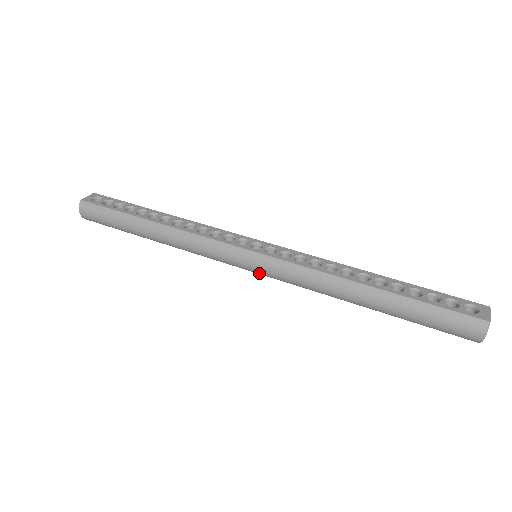
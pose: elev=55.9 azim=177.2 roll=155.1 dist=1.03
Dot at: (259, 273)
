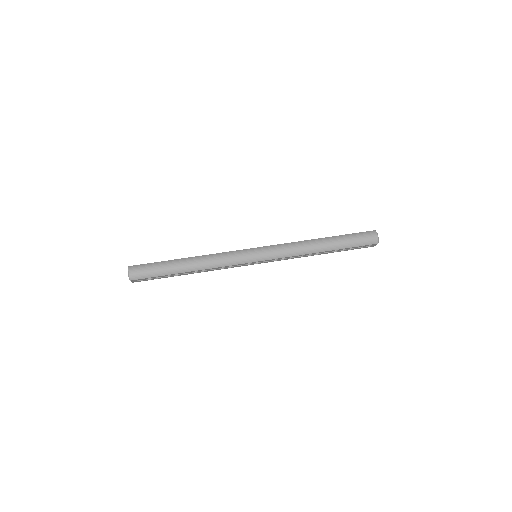
Dot at: (263, 259)
